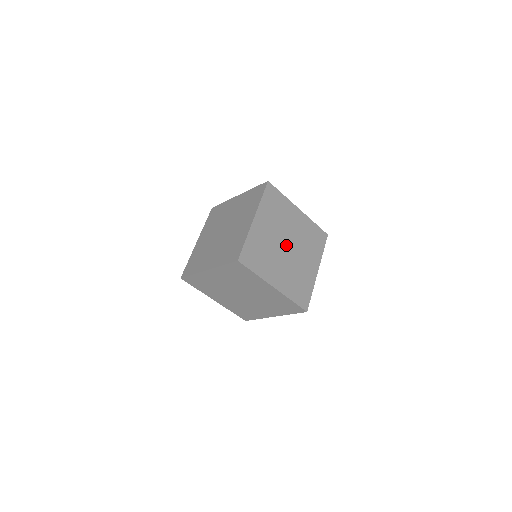
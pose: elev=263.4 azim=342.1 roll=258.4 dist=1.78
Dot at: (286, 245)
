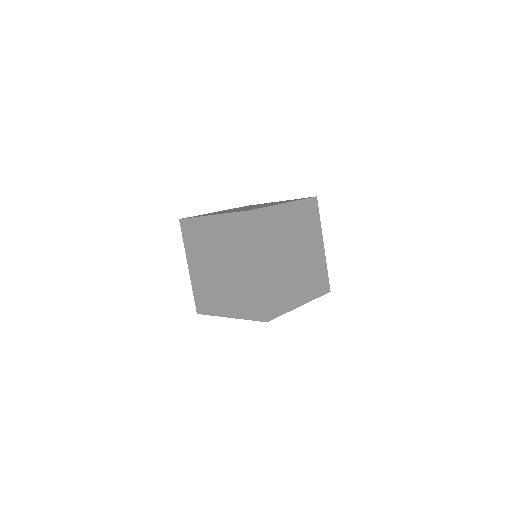
Dot at: (293, 253)
